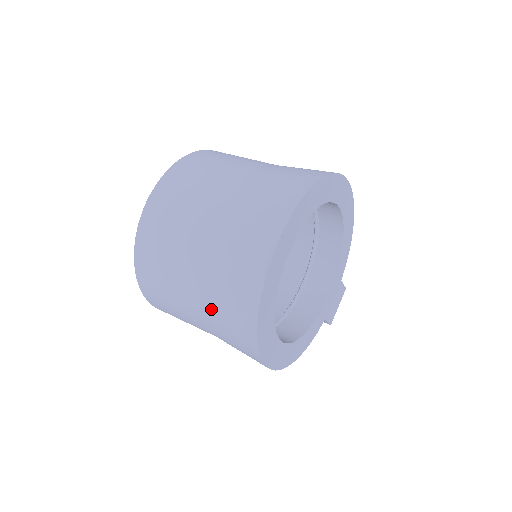
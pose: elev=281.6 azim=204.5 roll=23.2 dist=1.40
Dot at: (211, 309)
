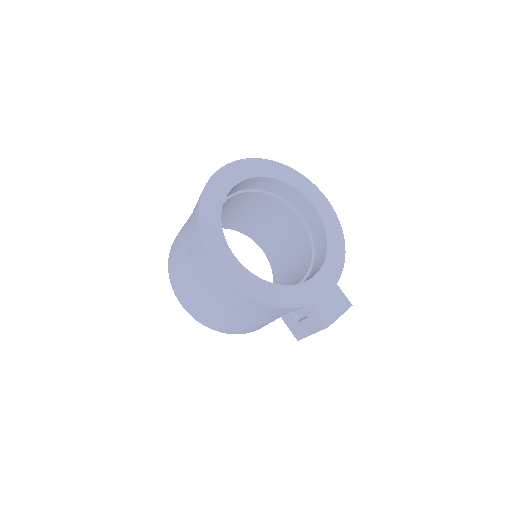
Dot at: (188, 231)
